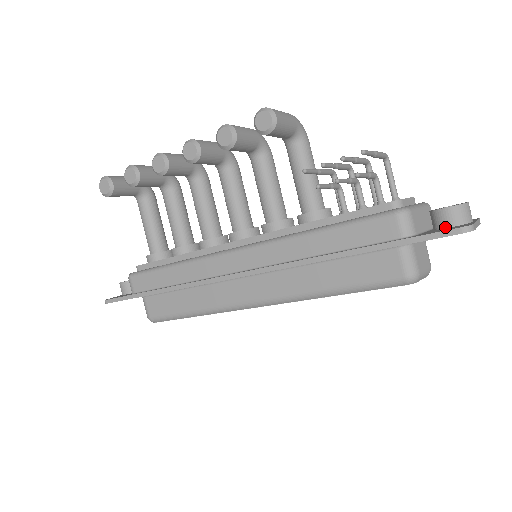
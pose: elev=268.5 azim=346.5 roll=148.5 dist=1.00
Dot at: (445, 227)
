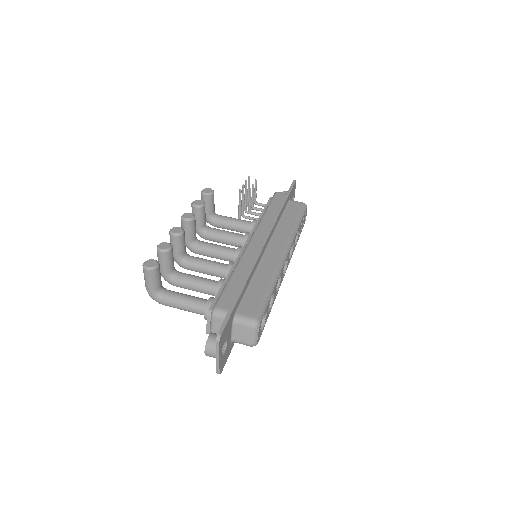
Dot at: occluded
